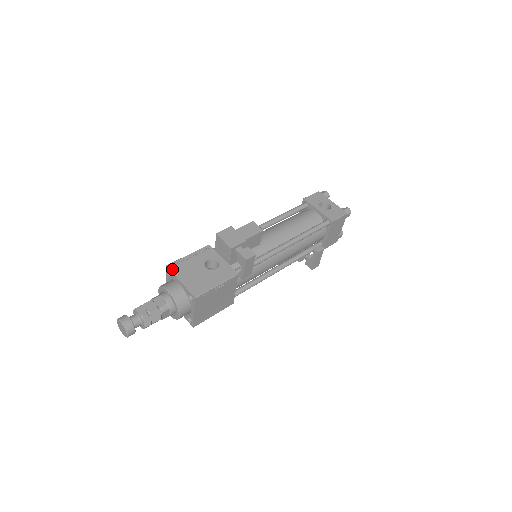
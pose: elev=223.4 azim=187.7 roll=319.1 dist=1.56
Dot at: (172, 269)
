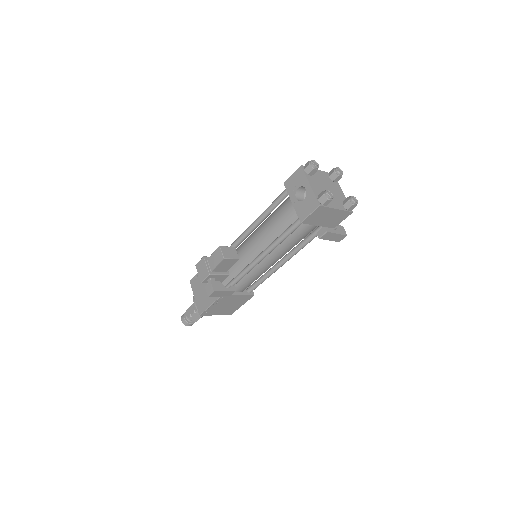
Dot at: (192, 285)
